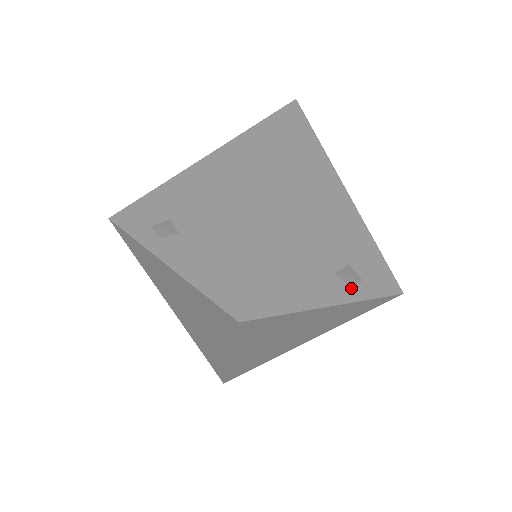
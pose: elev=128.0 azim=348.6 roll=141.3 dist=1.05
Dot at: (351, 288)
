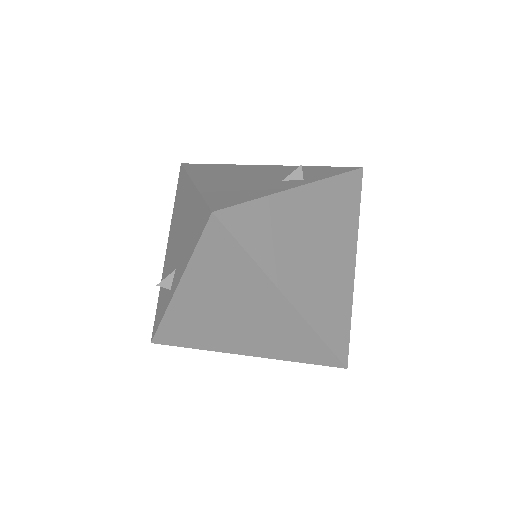
Dot at: (306, 180)
